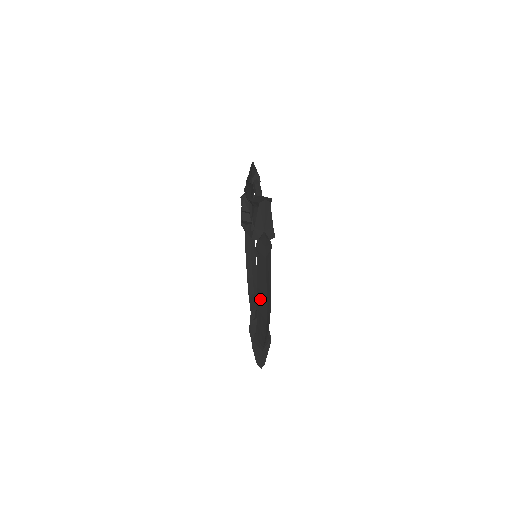
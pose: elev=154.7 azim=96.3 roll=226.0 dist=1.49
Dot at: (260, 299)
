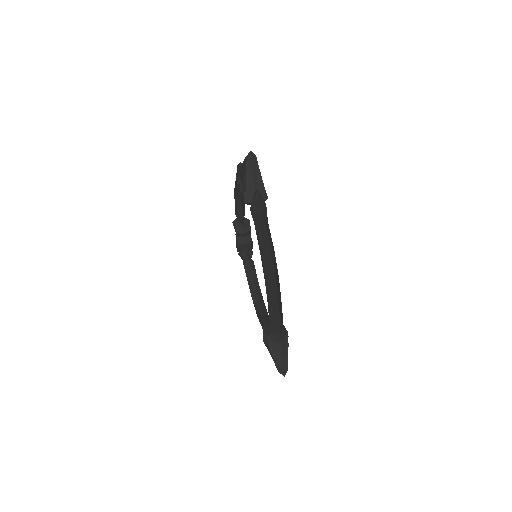
Dot at: (265, 264)
